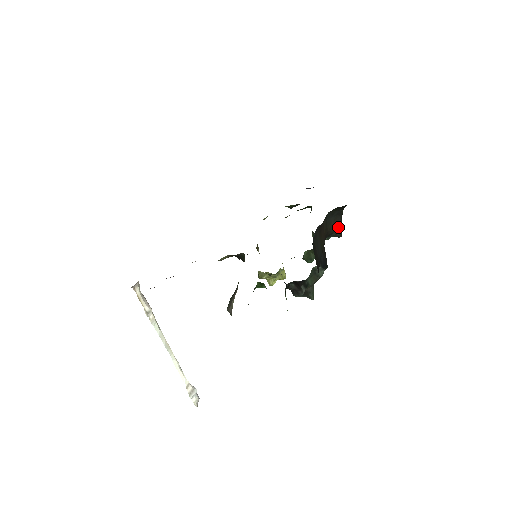
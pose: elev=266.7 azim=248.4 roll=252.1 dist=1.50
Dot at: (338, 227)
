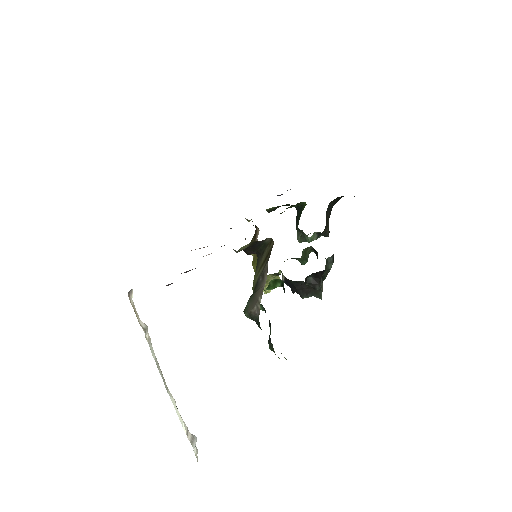
Dot at: (328, 224)
